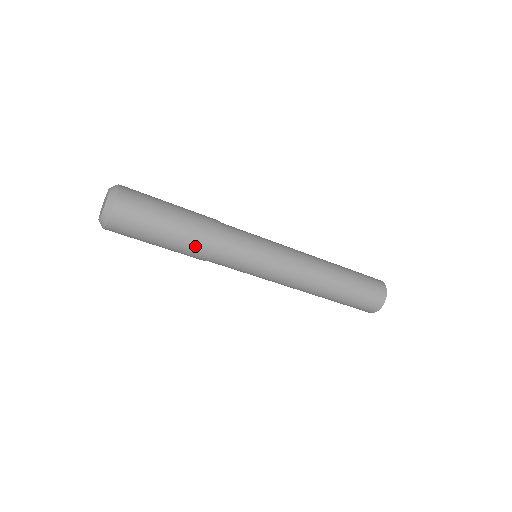
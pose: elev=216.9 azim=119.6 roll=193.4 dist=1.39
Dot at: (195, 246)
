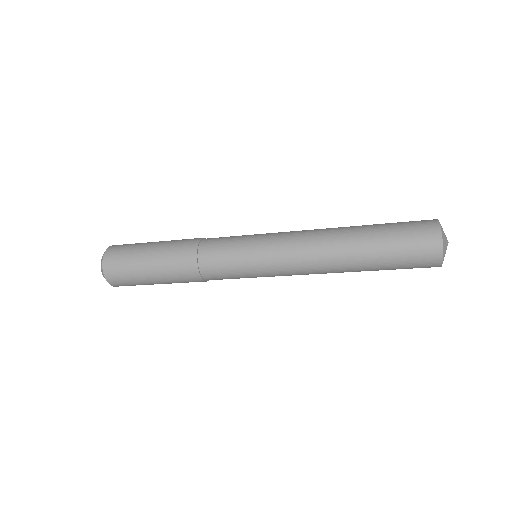
Dot at: (188, 282)
